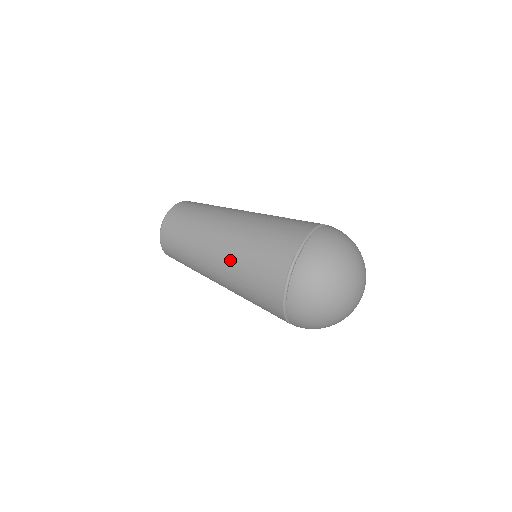
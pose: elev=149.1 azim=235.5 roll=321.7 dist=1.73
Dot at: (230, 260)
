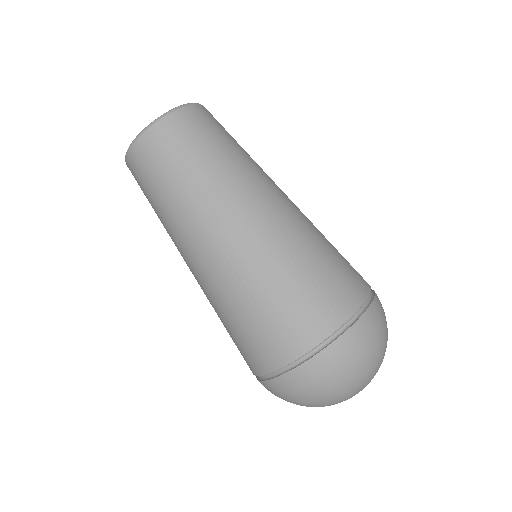
Dot at: (204, 292)
